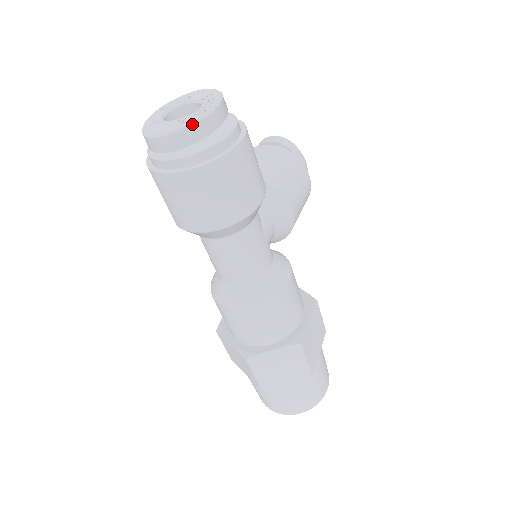
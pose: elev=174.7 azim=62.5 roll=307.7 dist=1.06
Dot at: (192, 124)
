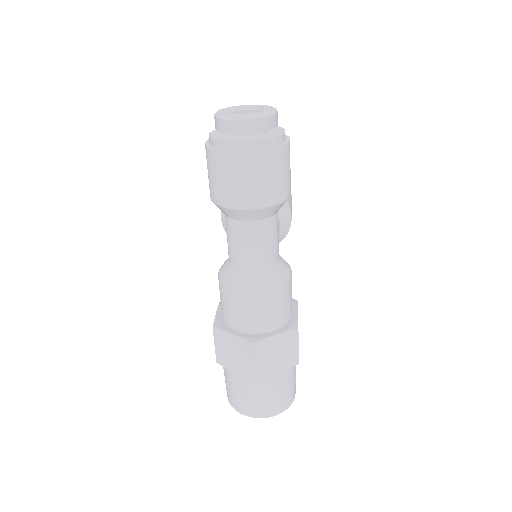
Dot at: (268, 115)
